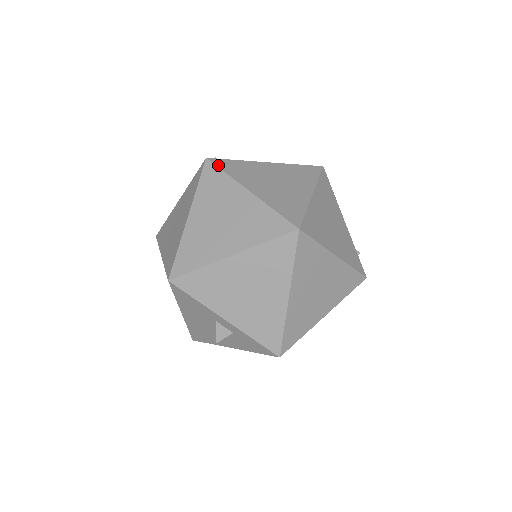
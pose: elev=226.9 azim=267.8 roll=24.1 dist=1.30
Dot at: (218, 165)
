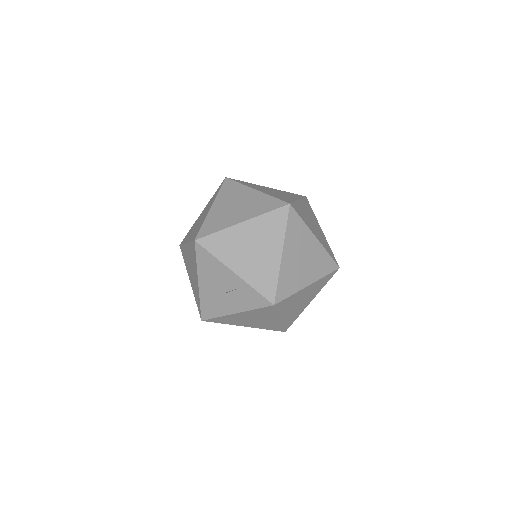
Dot at: (234, 180)
